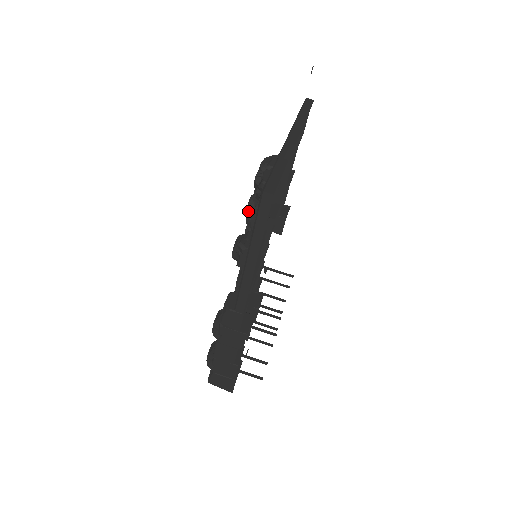
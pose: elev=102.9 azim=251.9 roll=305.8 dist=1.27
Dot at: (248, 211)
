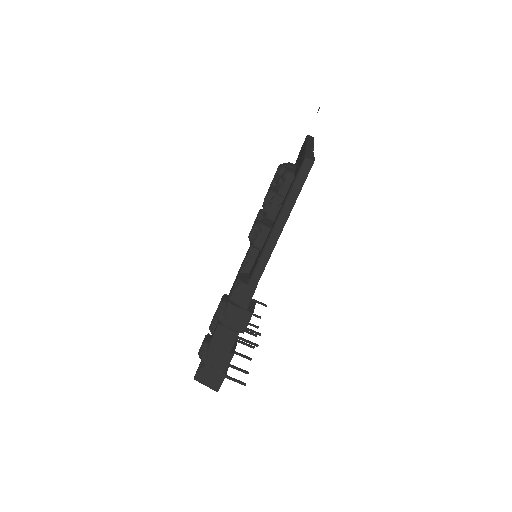
Dot at: (267, 200)
